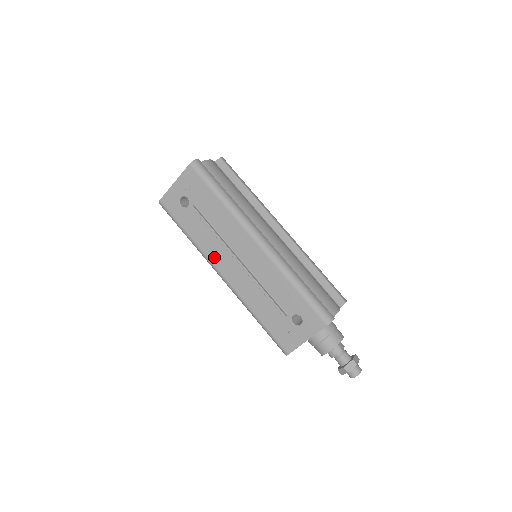
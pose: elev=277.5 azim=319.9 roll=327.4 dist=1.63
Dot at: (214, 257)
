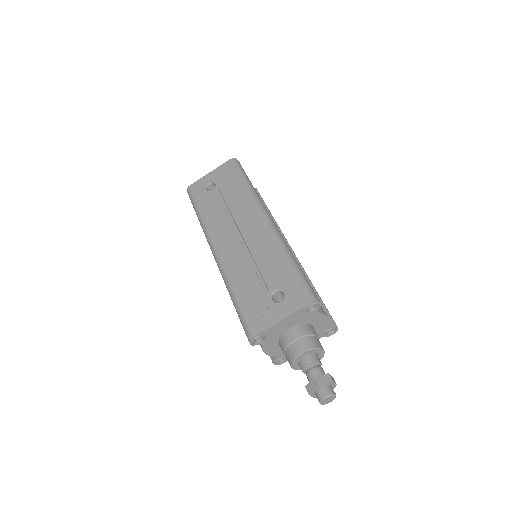
Dot at: (216, 232)
